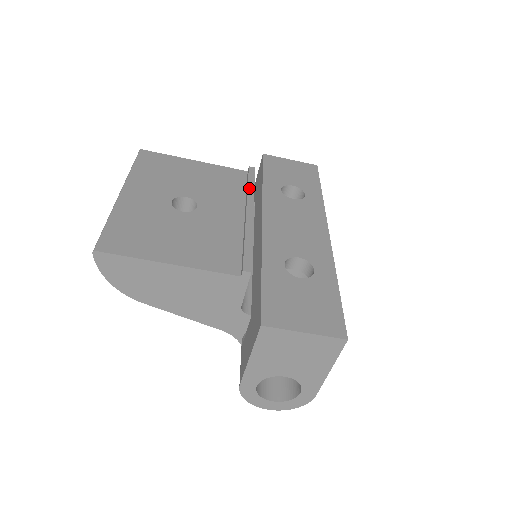
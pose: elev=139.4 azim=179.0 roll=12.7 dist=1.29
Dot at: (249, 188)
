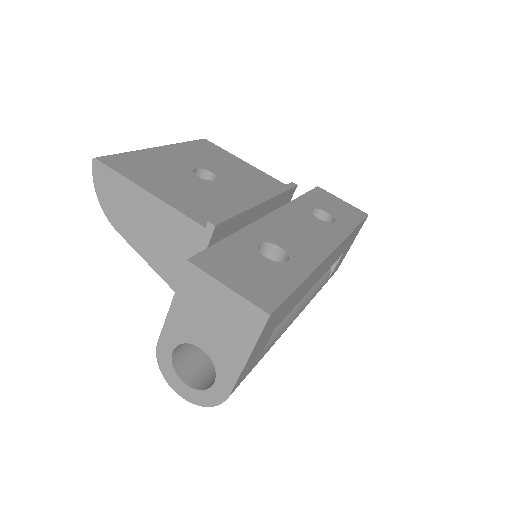
Dot at: (277, 190)
